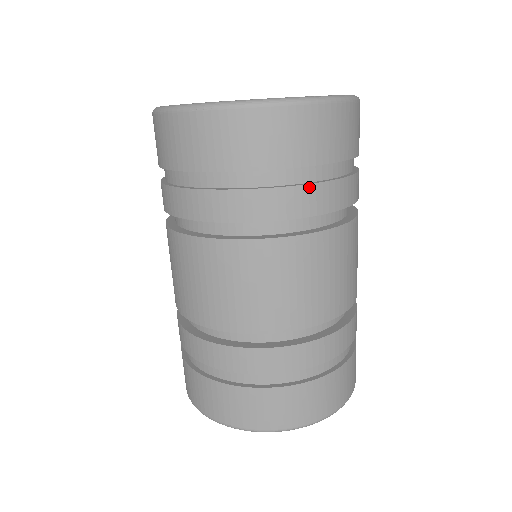
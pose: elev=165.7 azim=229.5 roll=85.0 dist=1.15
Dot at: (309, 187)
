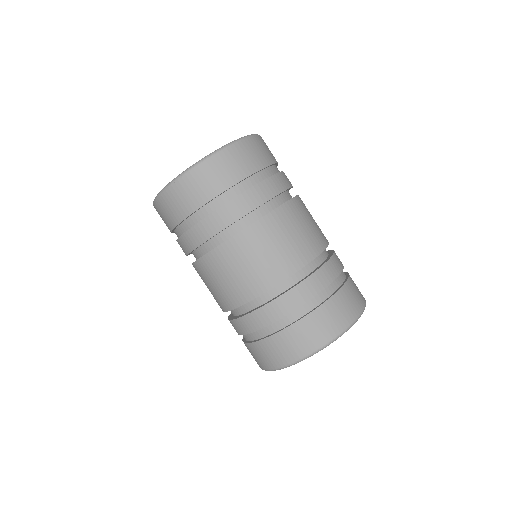
Dot at: (254, 188)
